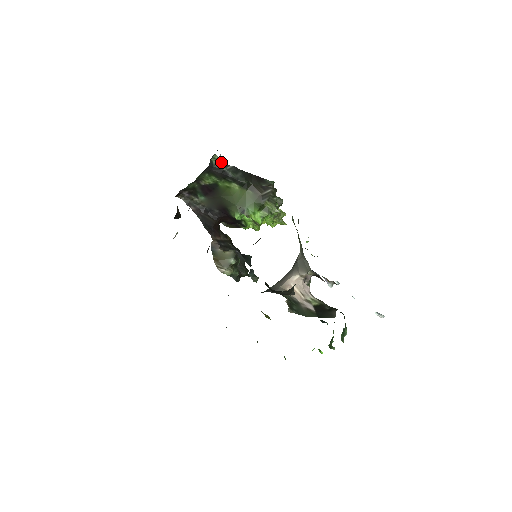
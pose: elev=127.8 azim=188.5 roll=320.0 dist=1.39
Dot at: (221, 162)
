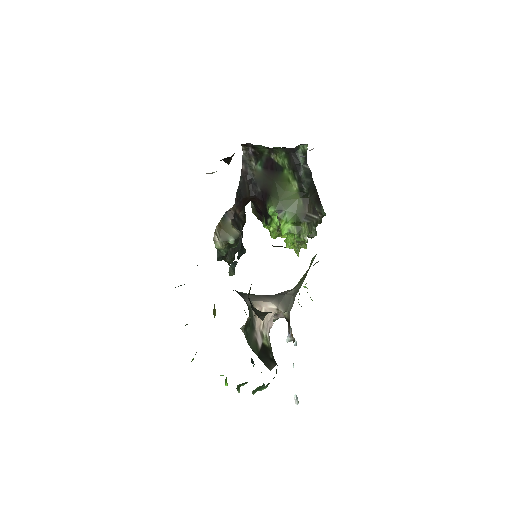
Dot at: (305, 156)
